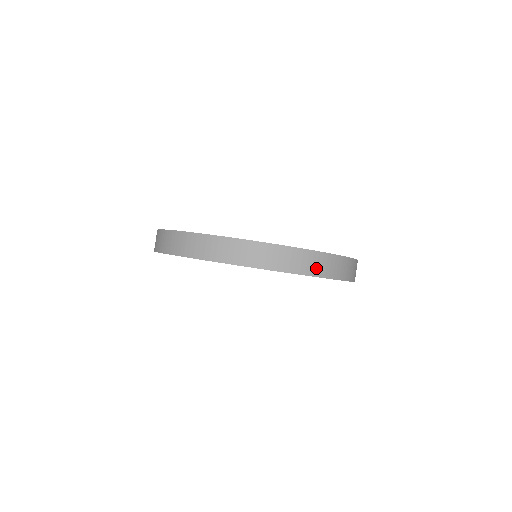
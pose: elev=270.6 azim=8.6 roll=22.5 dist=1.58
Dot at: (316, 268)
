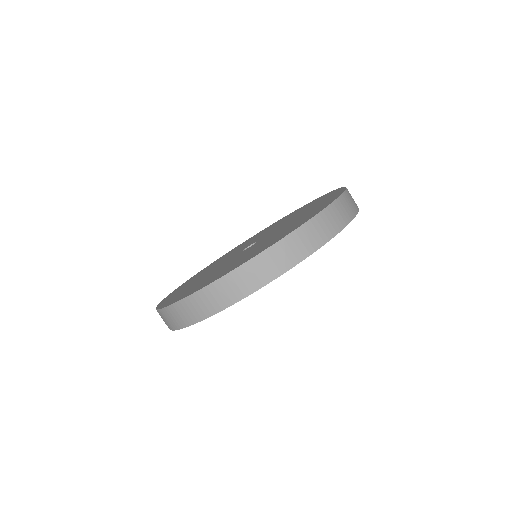
Dot at: (350, 209)
